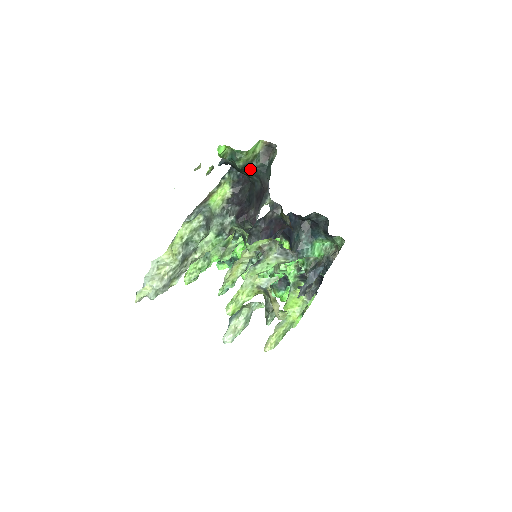
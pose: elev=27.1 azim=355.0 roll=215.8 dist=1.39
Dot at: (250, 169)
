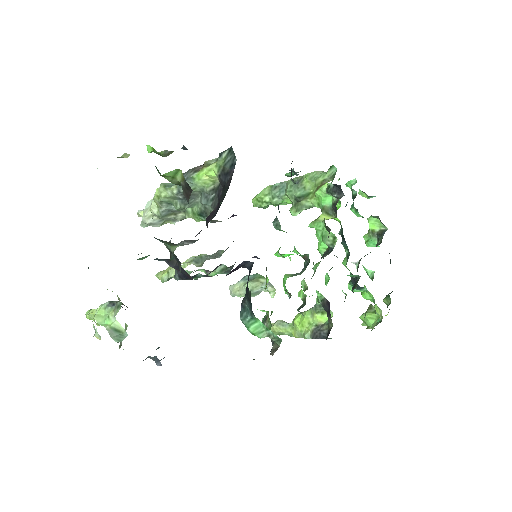
Dot at: occluded
